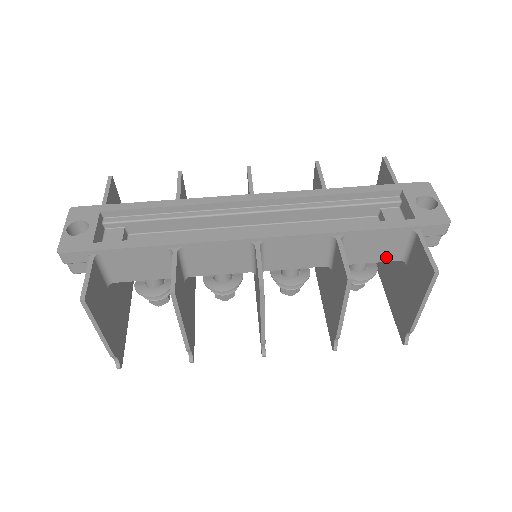
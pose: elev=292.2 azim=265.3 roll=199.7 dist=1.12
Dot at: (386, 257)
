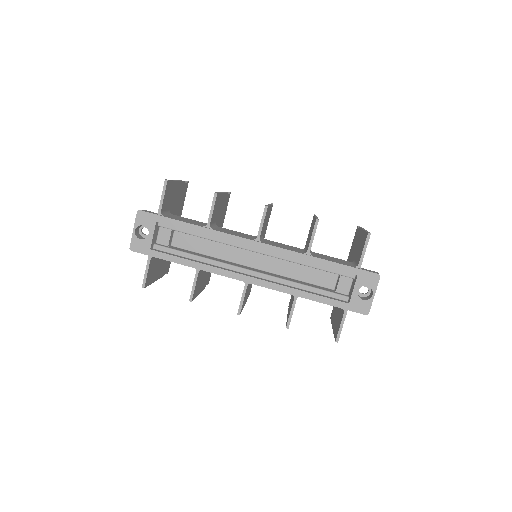
Dot at: occluded
